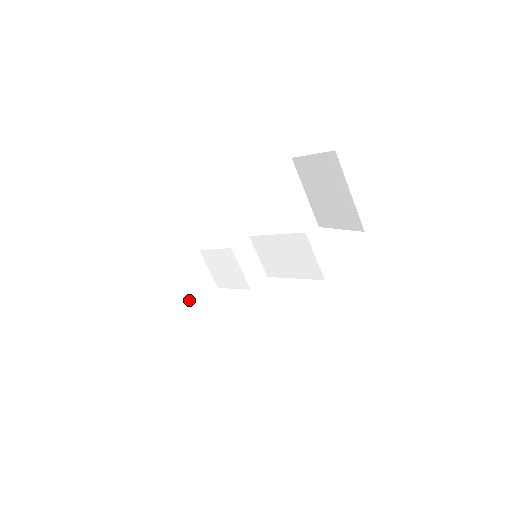
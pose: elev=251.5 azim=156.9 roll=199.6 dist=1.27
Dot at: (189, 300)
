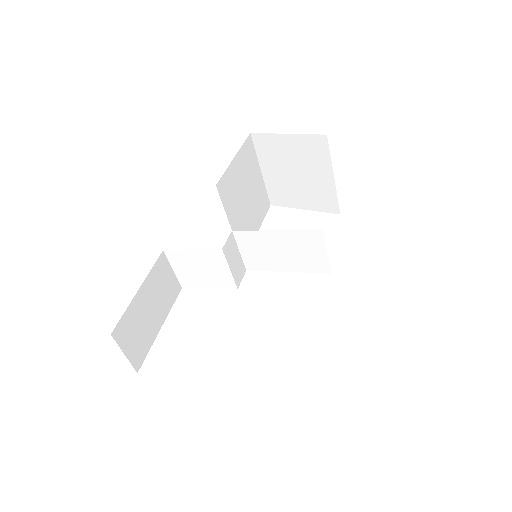
Dot at: (162, 311)
